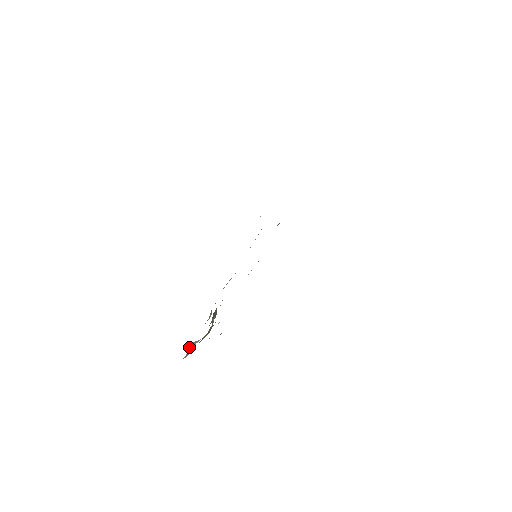
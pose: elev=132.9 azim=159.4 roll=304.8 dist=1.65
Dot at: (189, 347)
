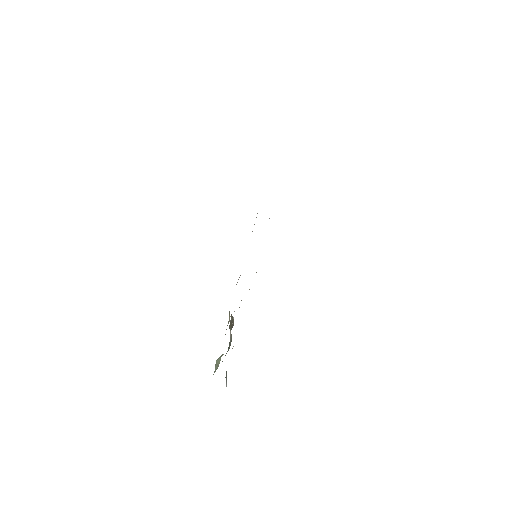
Dot at: occluded
